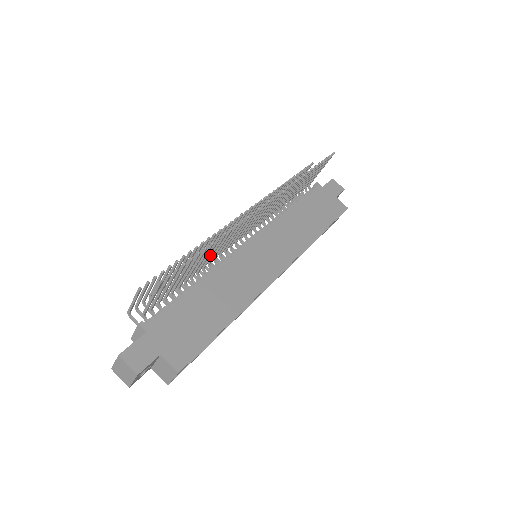
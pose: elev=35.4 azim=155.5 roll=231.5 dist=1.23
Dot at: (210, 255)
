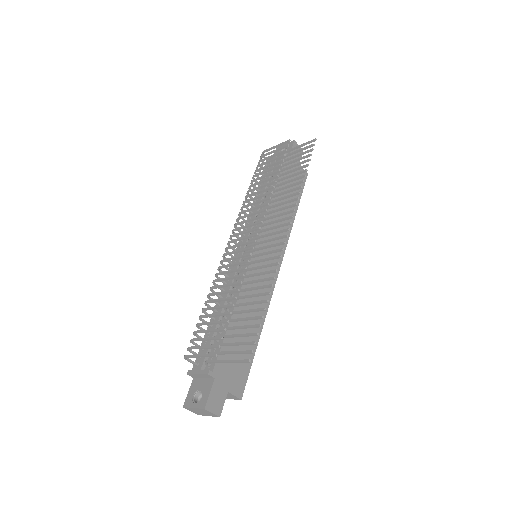
Dot at: (245, 290)
